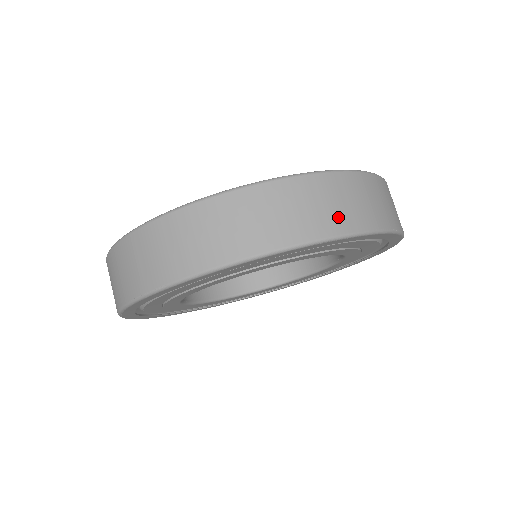
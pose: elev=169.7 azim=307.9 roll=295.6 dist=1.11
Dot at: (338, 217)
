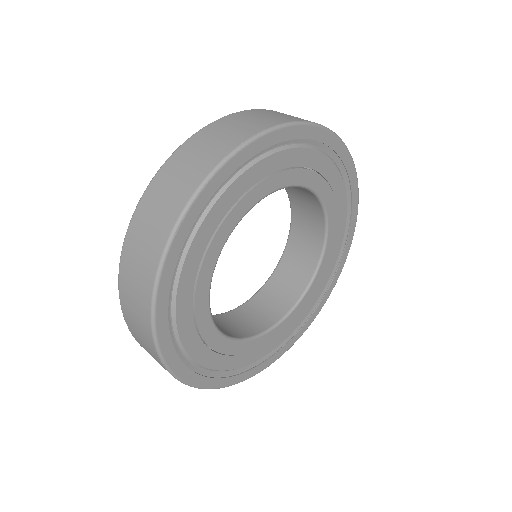
Dot at: occluded
